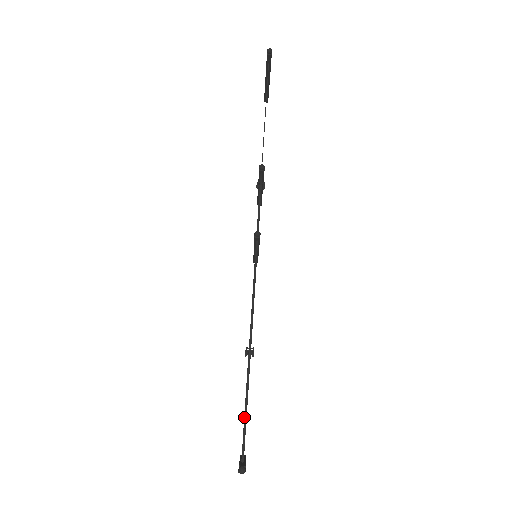
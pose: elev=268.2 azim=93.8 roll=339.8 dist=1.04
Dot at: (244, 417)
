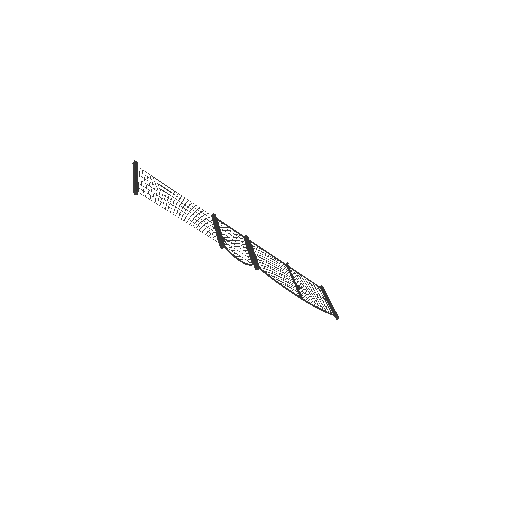
Dot at: occluded
